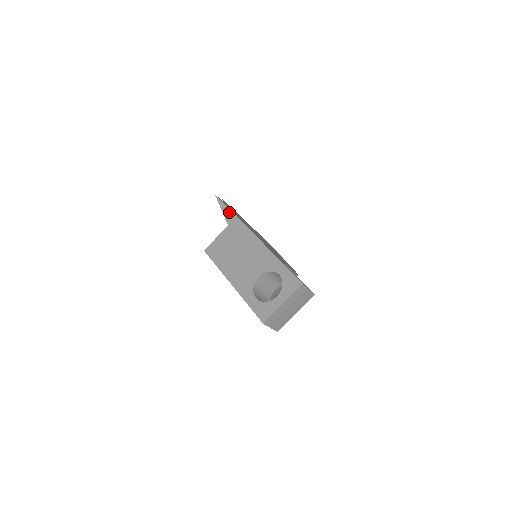
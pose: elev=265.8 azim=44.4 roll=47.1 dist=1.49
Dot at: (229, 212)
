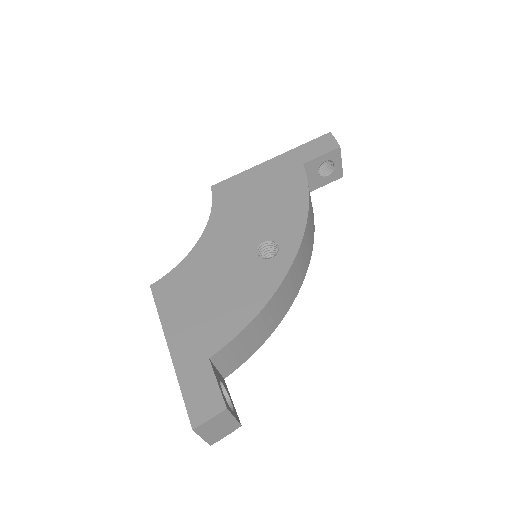
Dot at: (158, 314)
